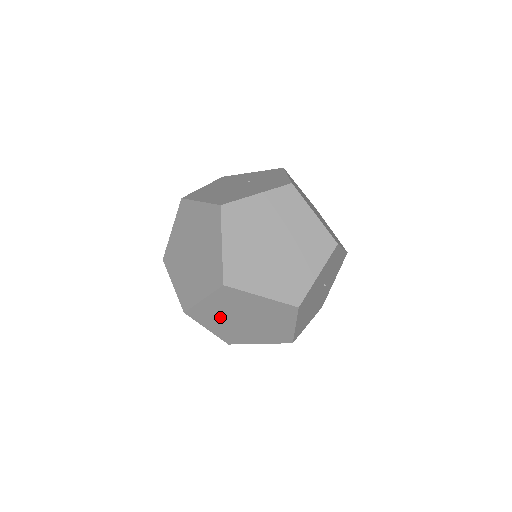
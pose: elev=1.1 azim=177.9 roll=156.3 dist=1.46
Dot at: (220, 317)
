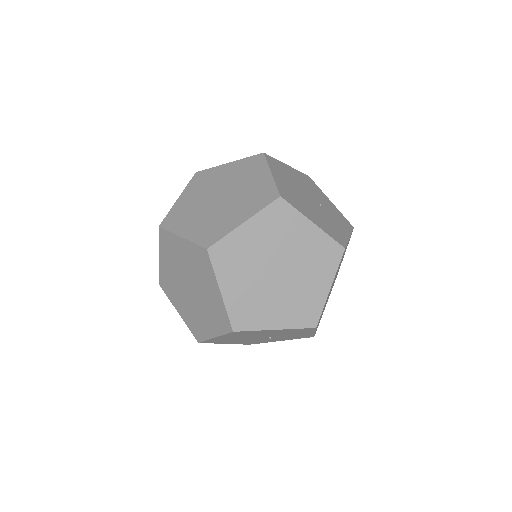
Dot at: (177, 262)
